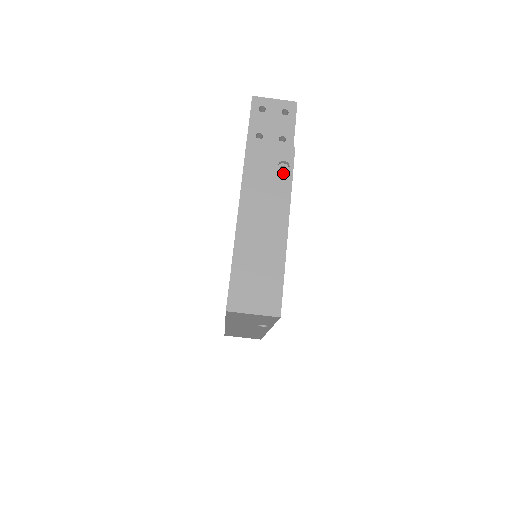
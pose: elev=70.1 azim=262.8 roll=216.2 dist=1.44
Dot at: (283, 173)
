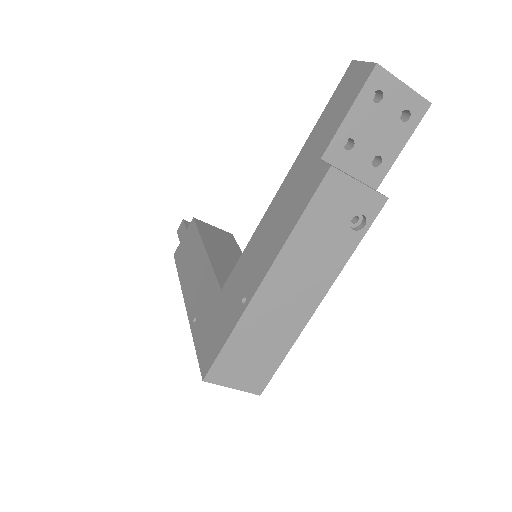
Dot at: (352, 233)
